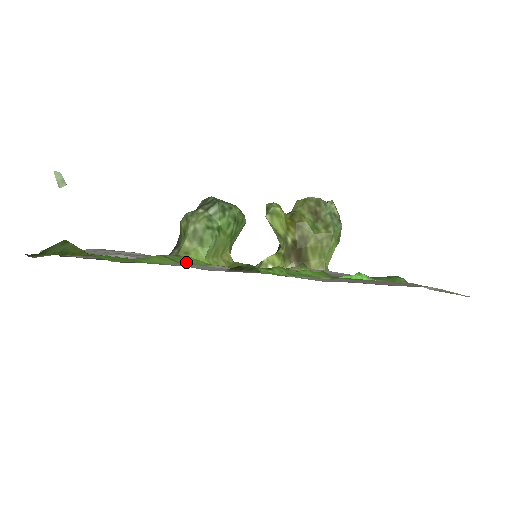
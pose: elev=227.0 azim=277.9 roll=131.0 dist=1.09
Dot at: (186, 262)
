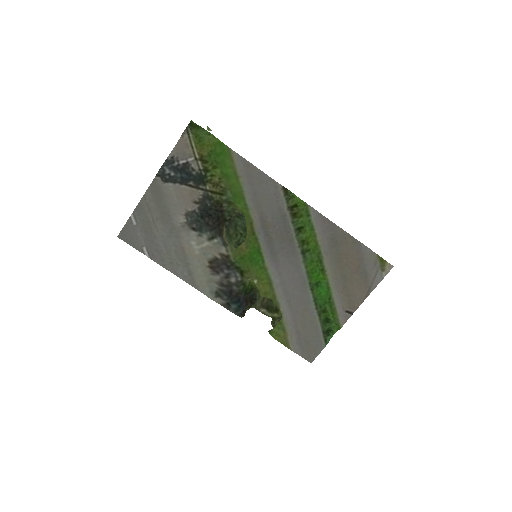
Dot at: (242, 200)
